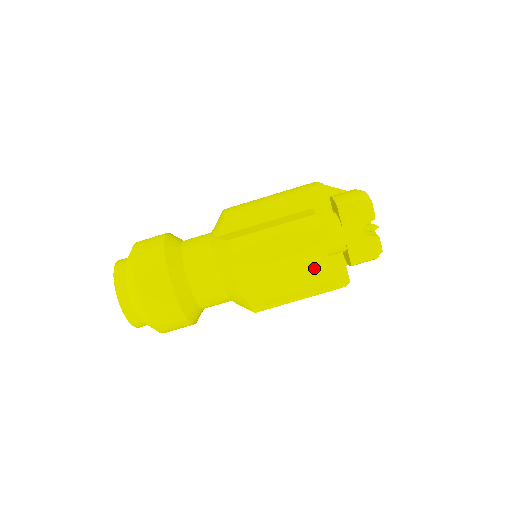
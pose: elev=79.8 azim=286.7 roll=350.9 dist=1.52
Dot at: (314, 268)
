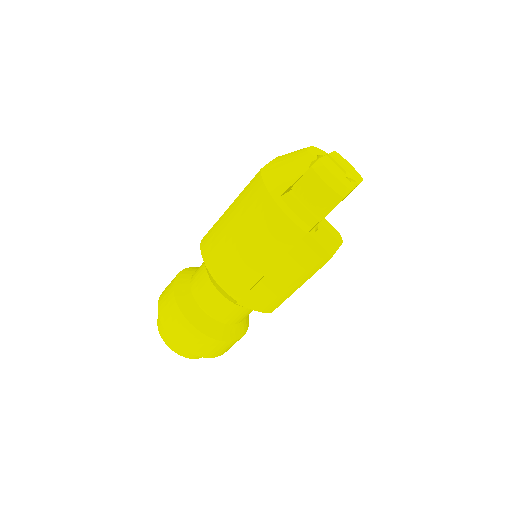
Dot at: occluded
